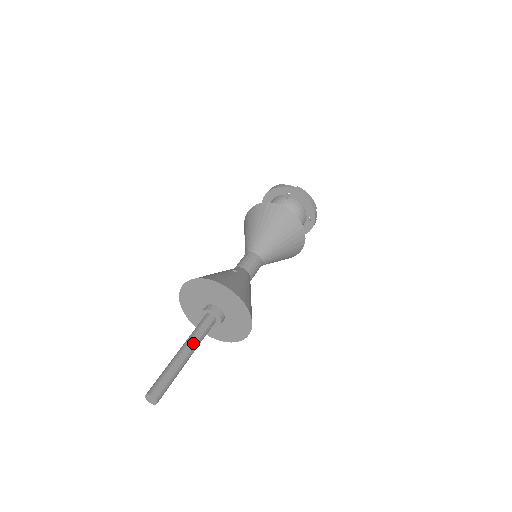
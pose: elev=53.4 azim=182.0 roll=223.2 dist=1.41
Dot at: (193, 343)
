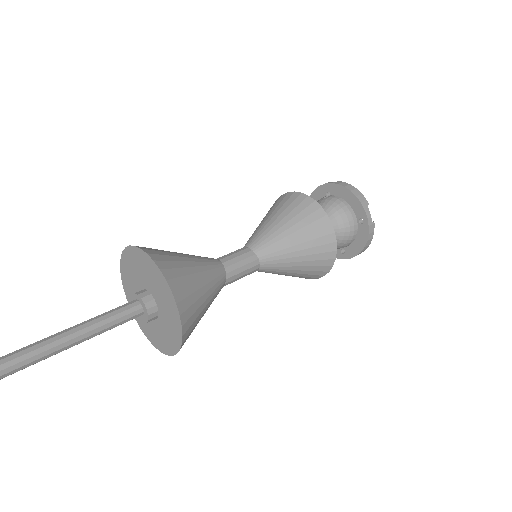
Dot at: (83, 325)
